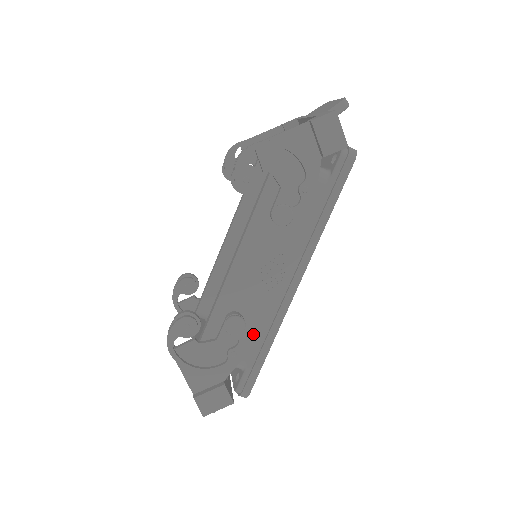
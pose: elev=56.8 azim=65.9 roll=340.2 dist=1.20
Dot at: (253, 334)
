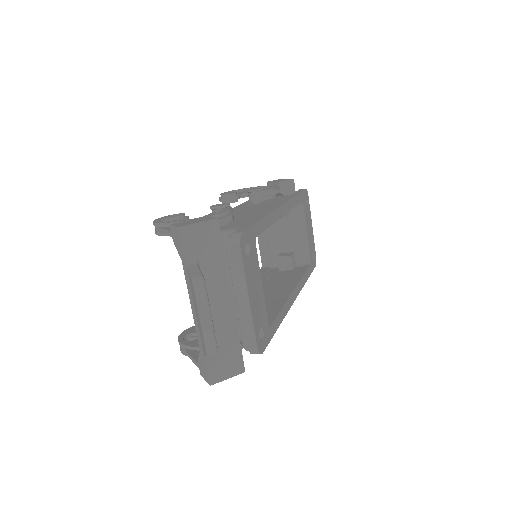
Dot at: occluded
